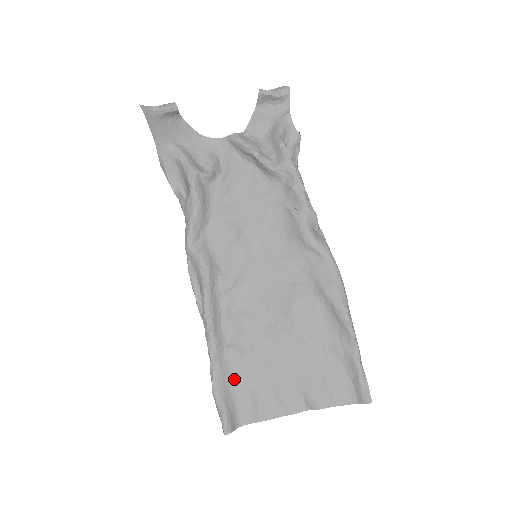
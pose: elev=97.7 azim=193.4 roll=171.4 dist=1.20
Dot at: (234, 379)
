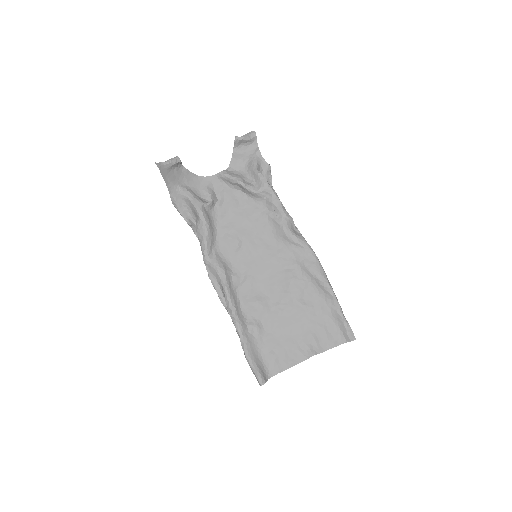
Dot at: (258, 346)
